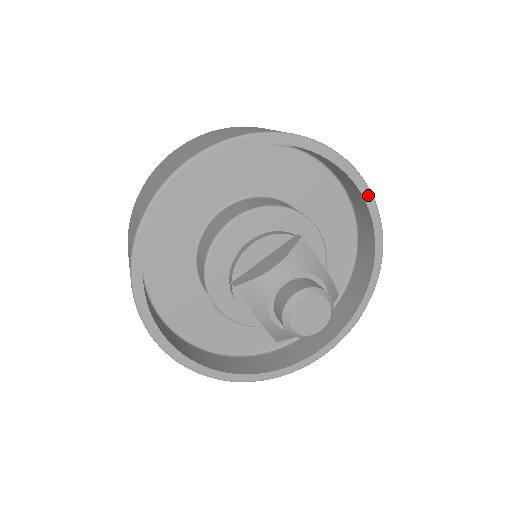
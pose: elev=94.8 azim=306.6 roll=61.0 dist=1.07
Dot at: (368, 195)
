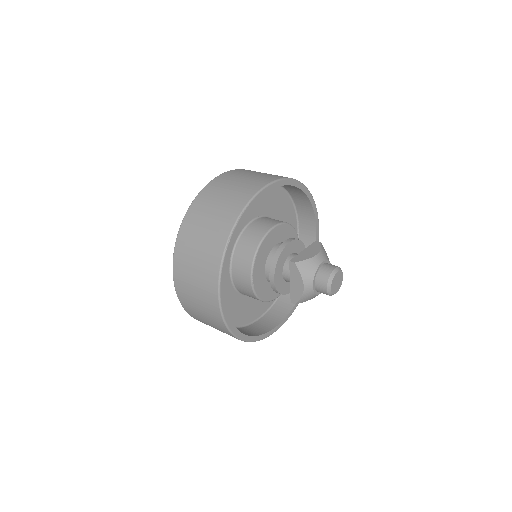
Dot at: (273, 186)
